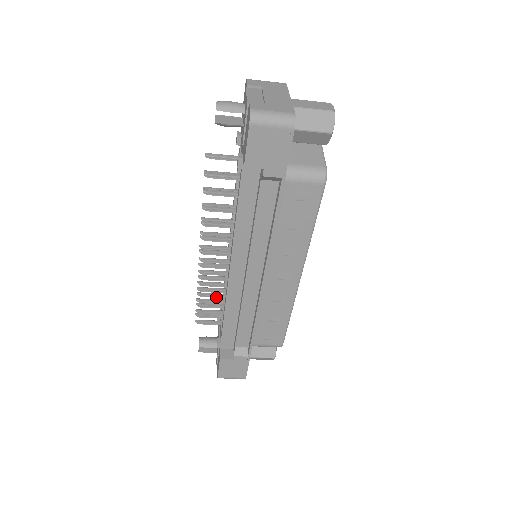
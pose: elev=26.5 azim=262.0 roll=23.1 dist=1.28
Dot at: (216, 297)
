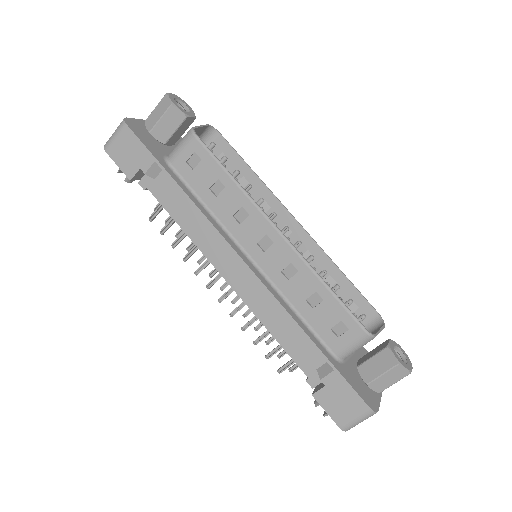
Dot at: occluded
